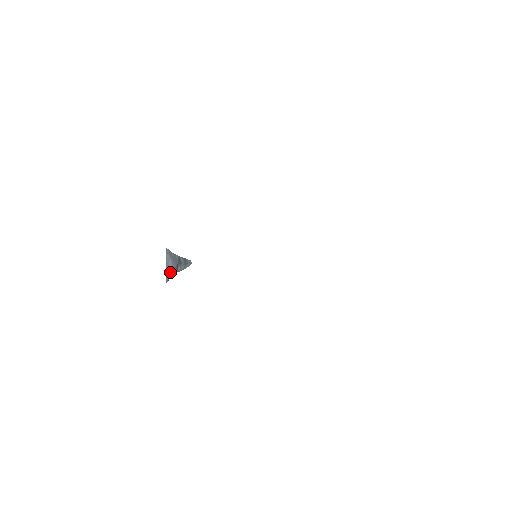
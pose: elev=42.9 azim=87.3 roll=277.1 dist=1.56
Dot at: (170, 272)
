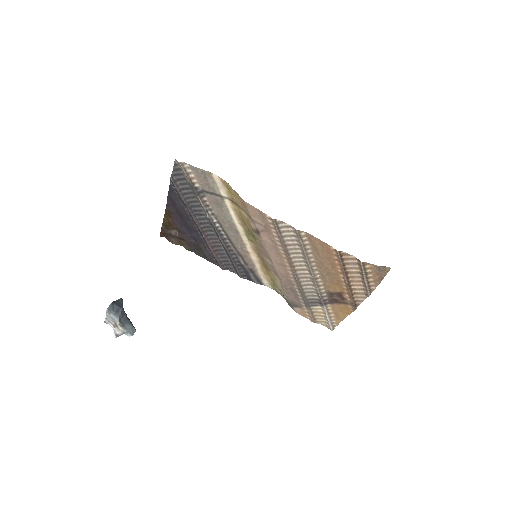
Dot at: (117, 306)
